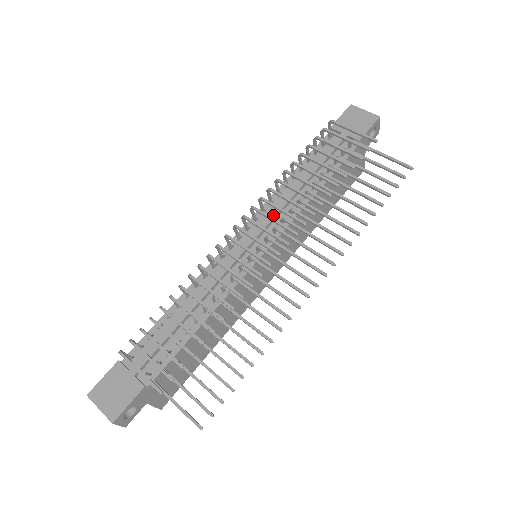
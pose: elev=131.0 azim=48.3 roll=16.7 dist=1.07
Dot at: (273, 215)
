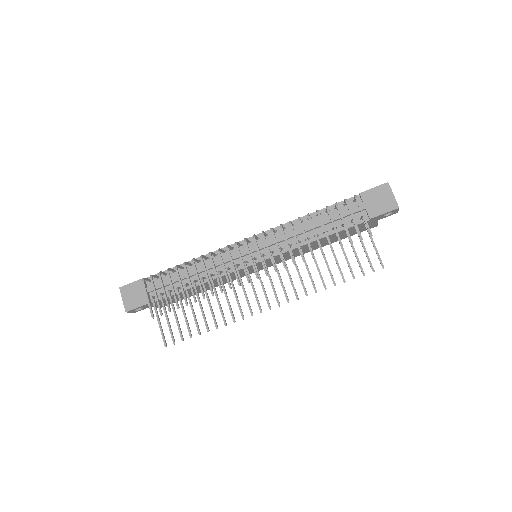
Dot at: (277, 240)
